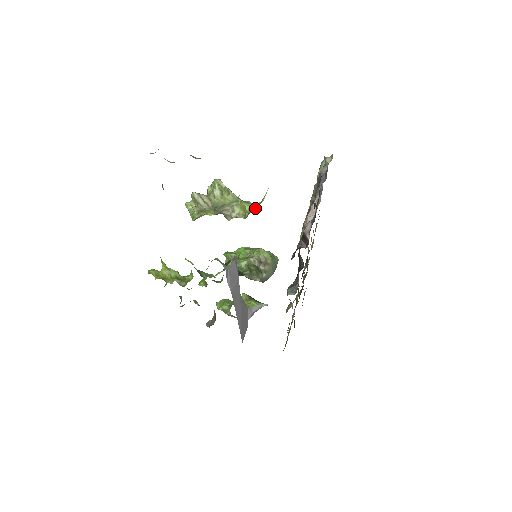
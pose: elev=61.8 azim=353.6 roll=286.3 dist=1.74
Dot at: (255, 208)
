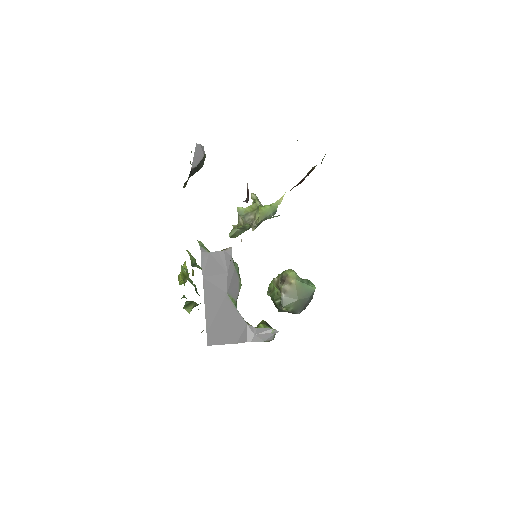
Dot at: (271, 211)
